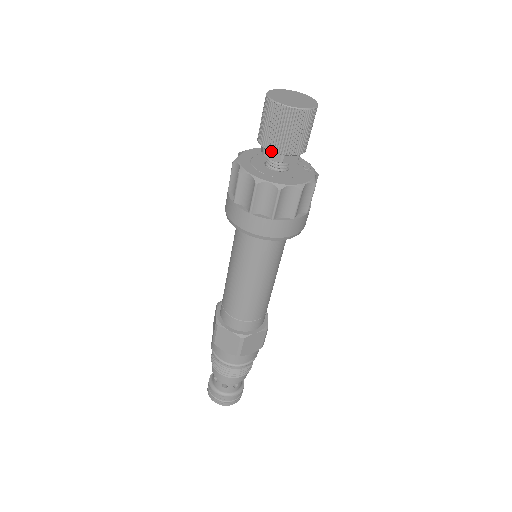
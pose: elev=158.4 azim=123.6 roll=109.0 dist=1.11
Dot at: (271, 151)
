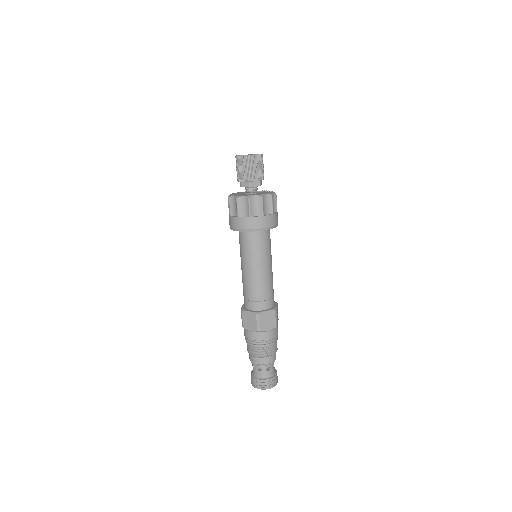
Dot at: (242, 181)
